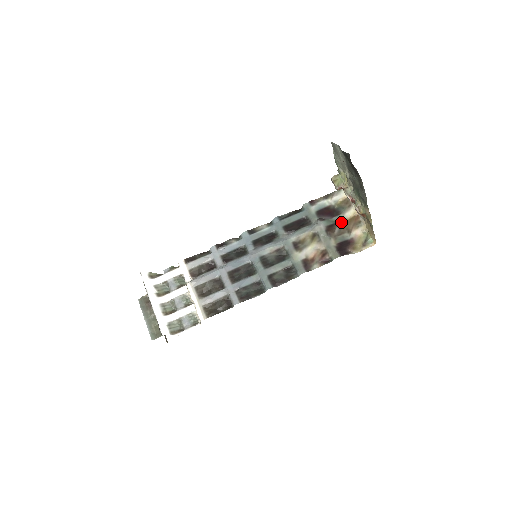
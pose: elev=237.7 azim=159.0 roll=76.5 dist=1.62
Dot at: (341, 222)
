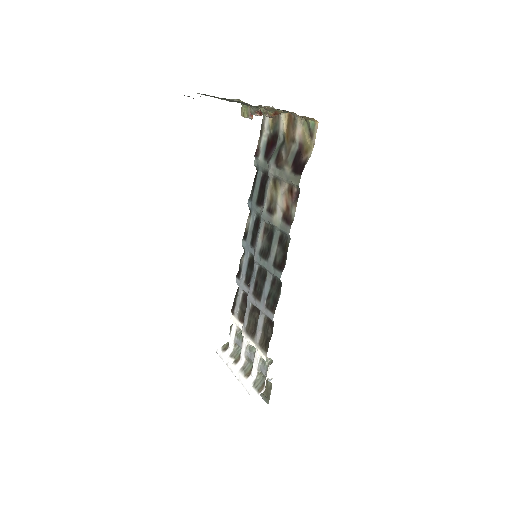
Dot at: (283, 140)
